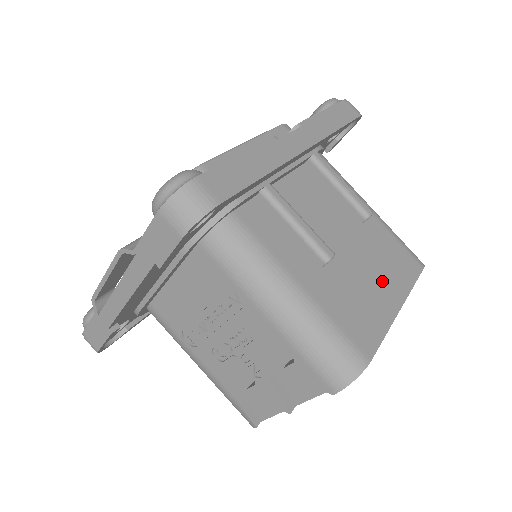
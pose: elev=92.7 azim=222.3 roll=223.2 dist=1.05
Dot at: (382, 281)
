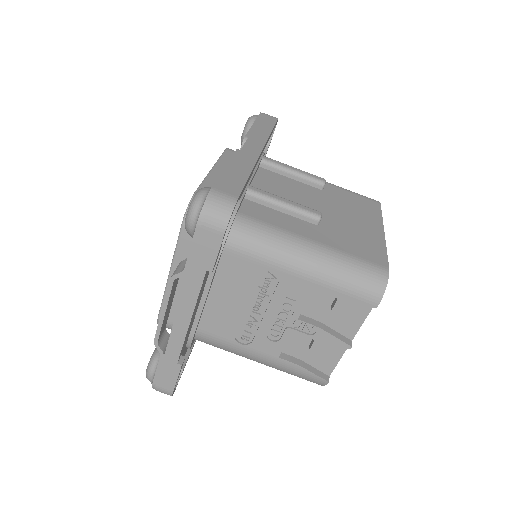
Dot at: (361, 220)
